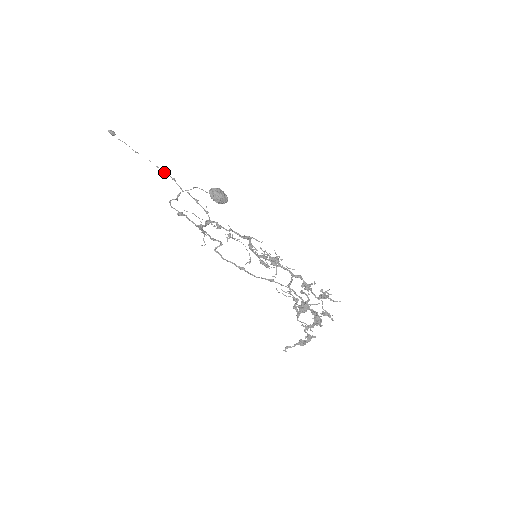
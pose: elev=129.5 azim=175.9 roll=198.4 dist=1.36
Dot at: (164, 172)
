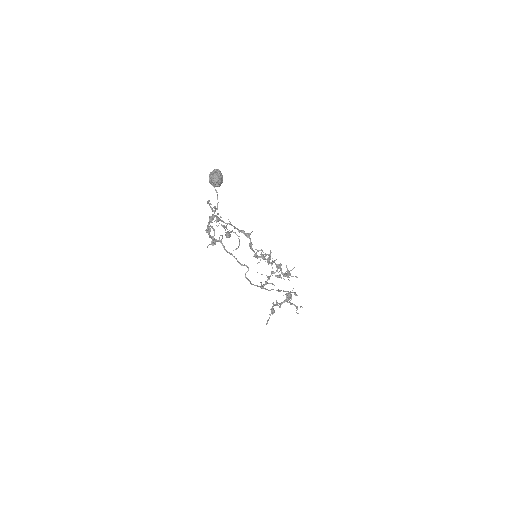
Dot at: occluded
